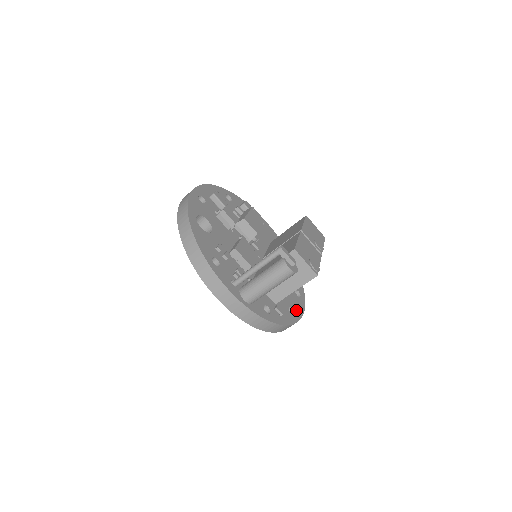
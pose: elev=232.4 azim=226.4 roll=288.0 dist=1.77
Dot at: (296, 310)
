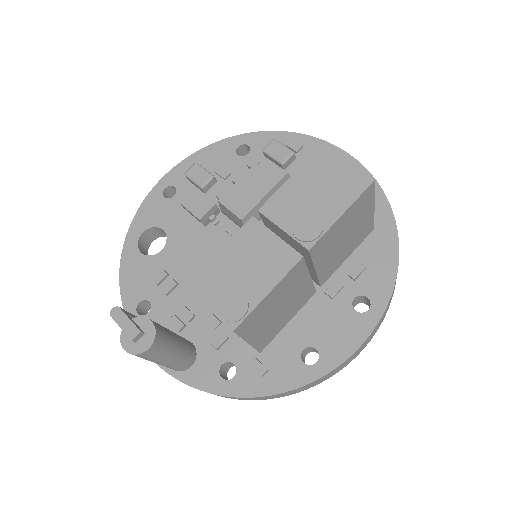
Dot at: (328, 350)
